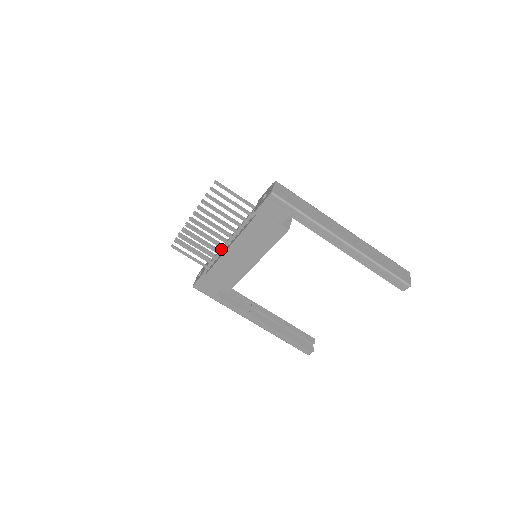
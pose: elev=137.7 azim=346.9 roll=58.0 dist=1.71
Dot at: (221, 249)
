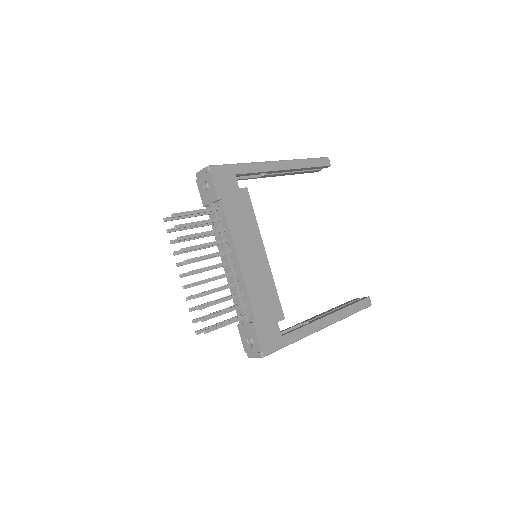
Dot at: (234, 282)
